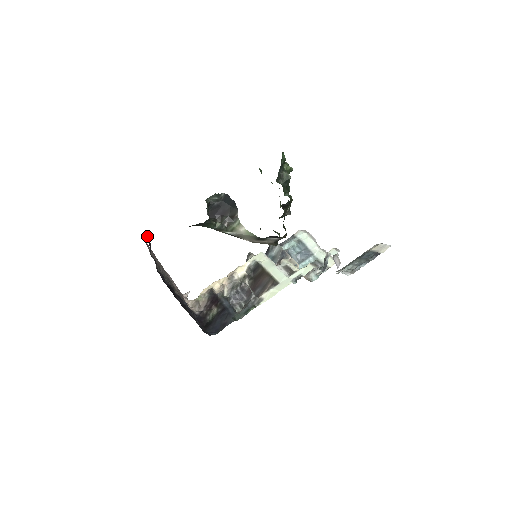
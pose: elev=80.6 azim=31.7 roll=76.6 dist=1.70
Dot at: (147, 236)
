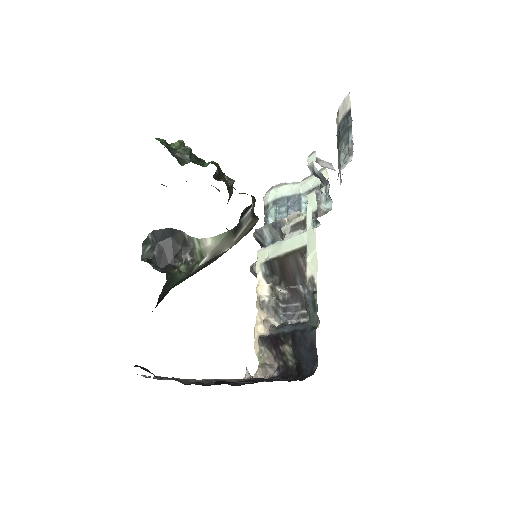
Dot at: (134, 366)
